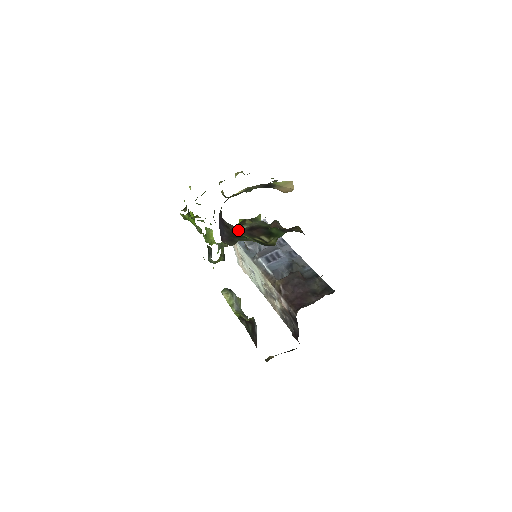
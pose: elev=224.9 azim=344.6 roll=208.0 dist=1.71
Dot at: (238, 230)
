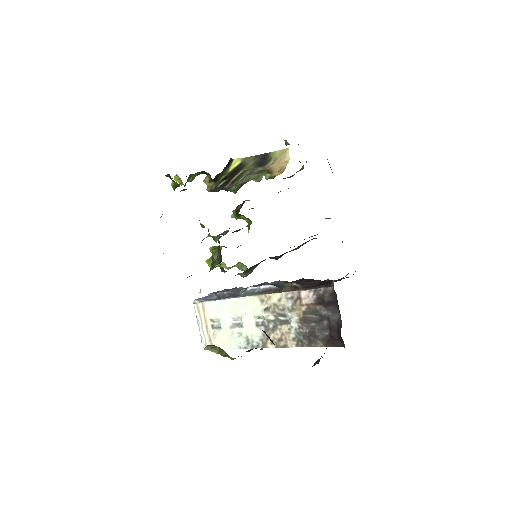
Dot at: occluded
